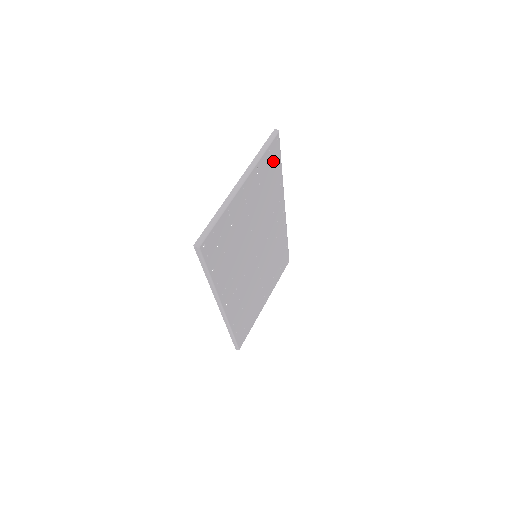
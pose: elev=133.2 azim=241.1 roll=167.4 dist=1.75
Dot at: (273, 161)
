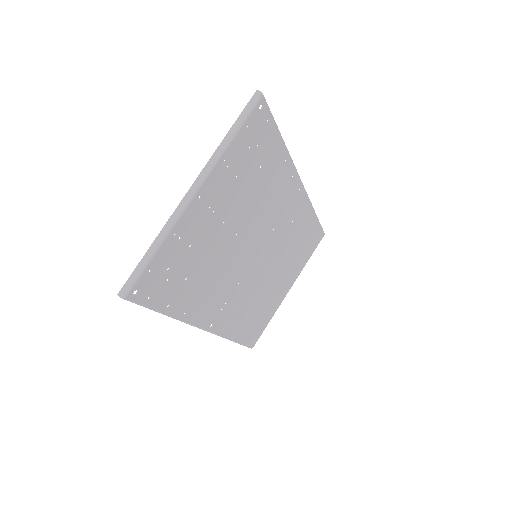
Dot at: (260, 138)
